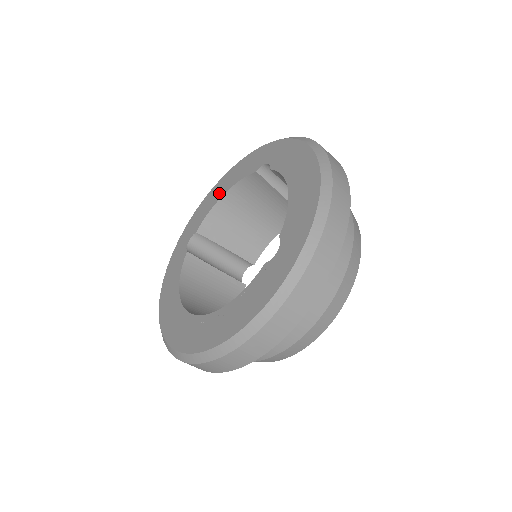
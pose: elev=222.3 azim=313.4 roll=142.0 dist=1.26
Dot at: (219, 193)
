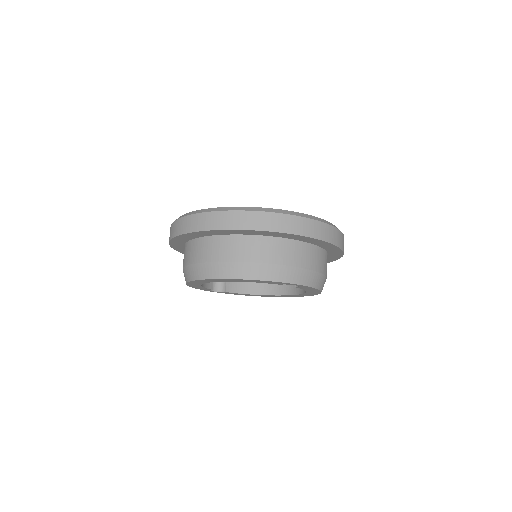
Dot at: occluded
